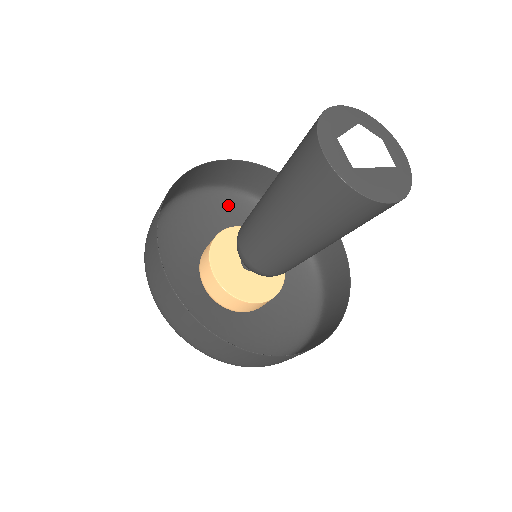
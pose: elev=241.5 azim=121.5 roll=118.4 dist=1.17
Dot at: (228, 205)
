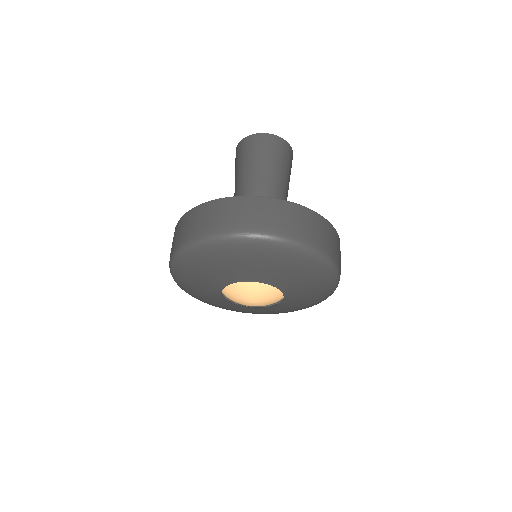
Dot at: (227, 309)
